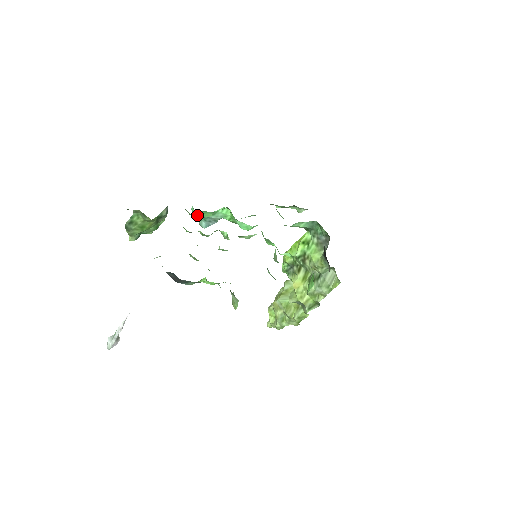
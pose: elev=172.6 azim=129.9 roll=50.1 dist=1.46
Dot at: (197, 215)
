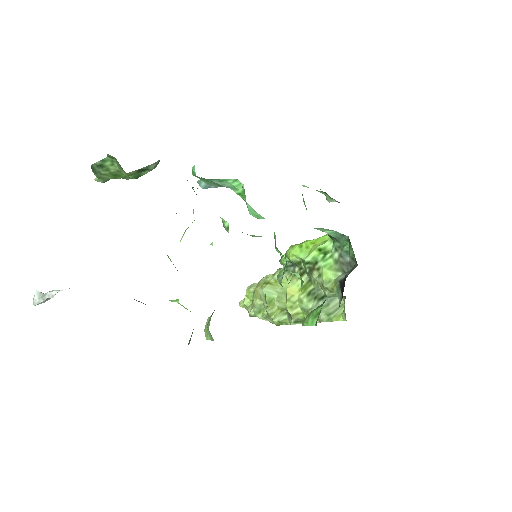
Dot at: (197, 177)
